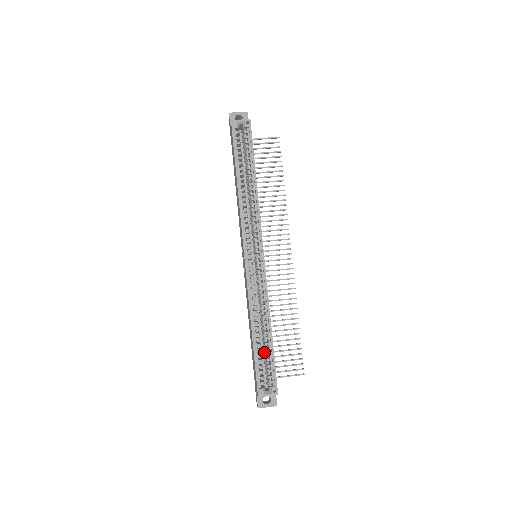
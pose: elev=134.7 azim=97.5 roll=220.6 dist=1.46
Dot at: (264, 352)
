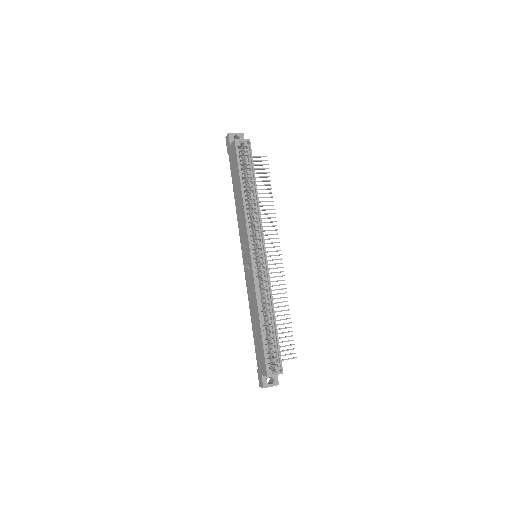
Dot at: (269, 338)
